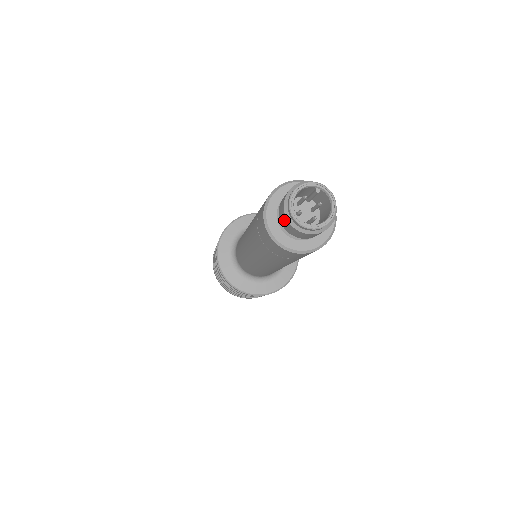
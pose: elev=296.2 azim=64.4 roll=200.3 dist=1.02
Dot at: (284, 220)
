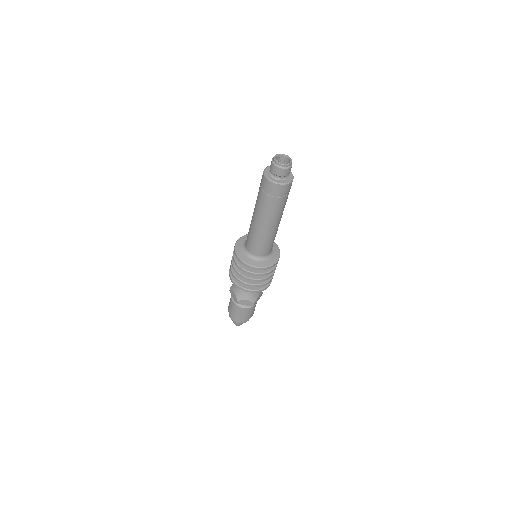
Dot at: (276, 170)
